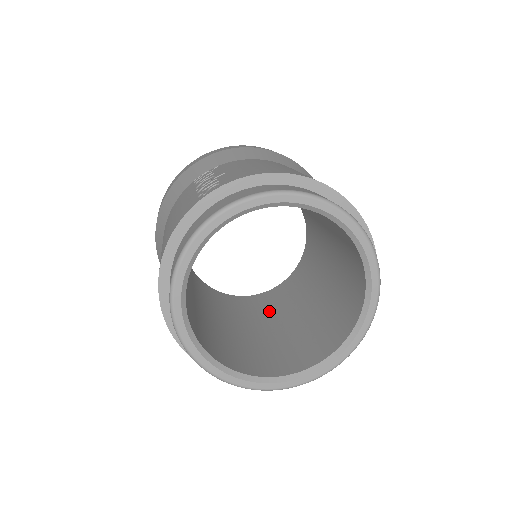
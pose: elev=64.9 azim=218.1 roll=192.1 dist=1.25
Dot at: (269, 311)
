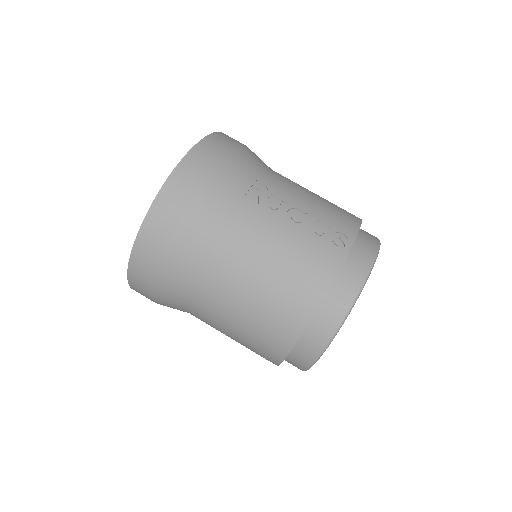
Dot at: occluded
